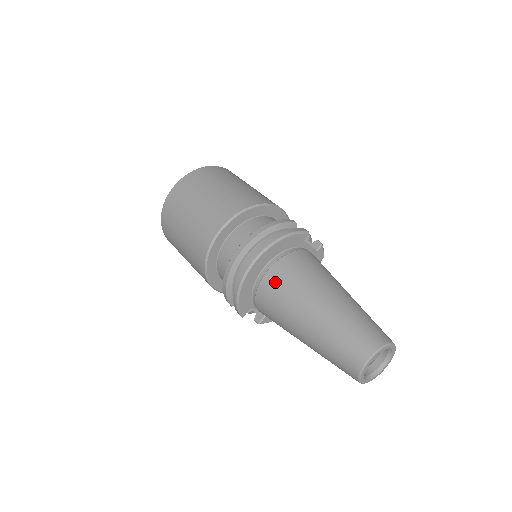
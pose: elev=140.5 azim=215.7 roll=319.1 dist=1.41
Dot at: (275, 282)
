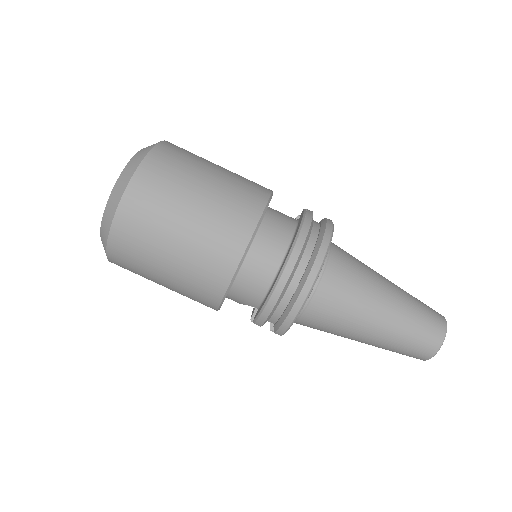
Dot at: (334, 290)
